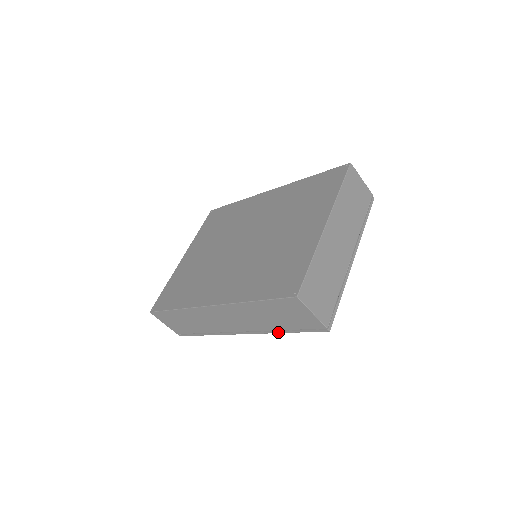
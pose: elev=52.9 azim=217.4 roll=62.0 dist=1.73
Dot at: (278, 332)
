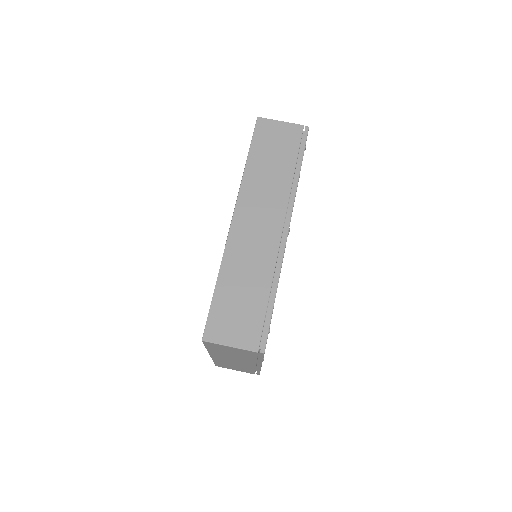
Dot at: (297, 179)
